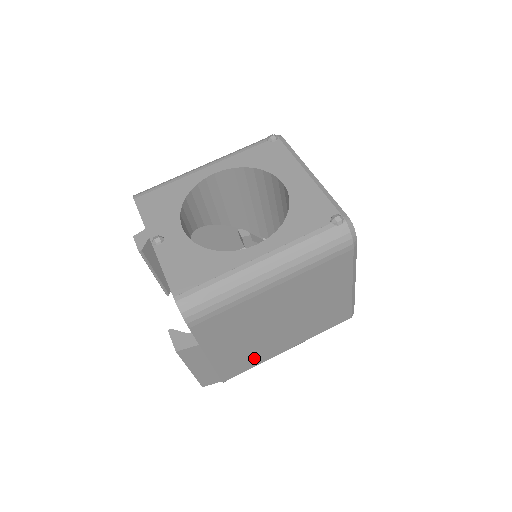
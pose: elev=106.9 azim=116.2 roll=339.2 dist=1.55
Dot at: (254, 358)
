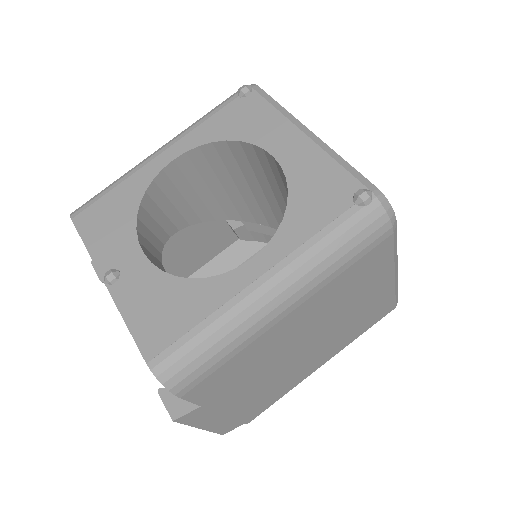
Dot at: (280, 389)
